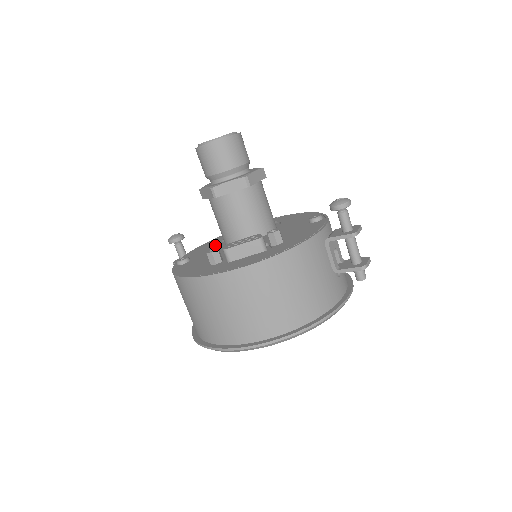
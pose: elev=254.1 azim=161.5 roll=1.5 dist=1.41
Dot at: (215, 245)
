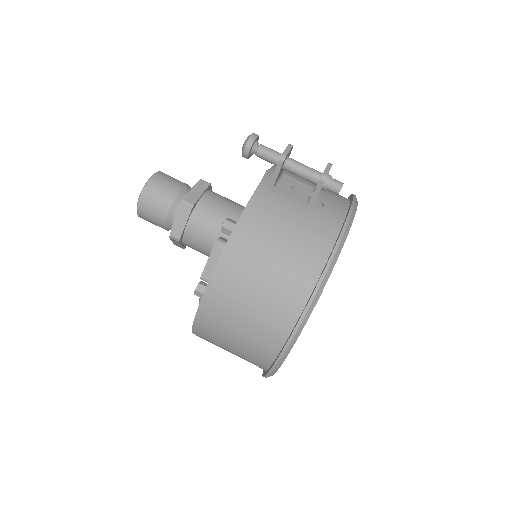
Dot at: occluded
